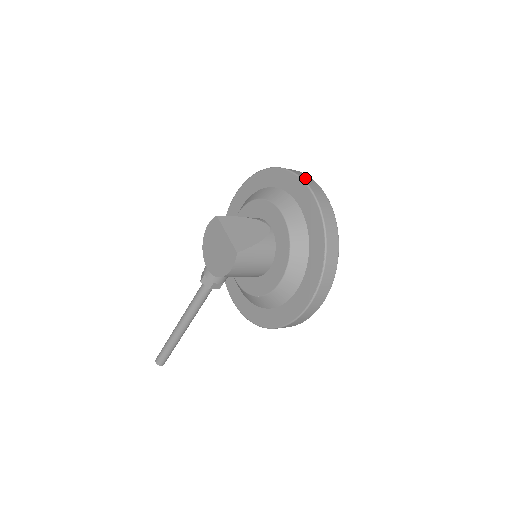
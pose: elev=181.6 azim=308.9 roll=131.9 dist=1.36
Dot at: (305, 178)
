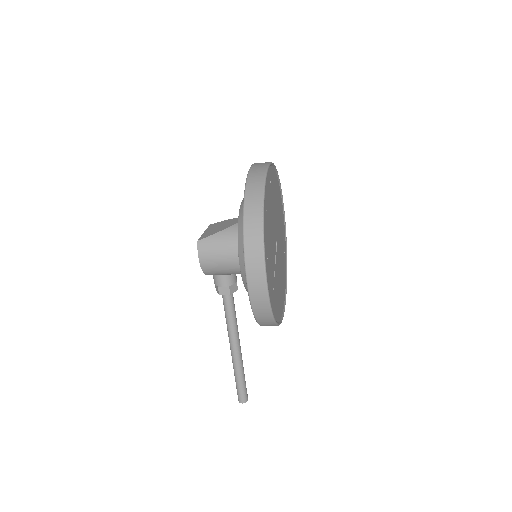
Dot at: occluded
